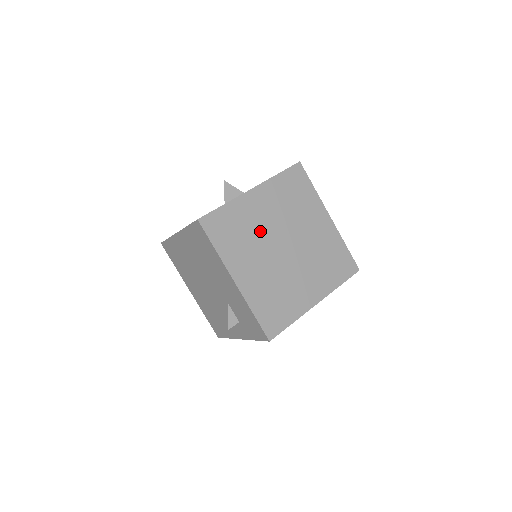
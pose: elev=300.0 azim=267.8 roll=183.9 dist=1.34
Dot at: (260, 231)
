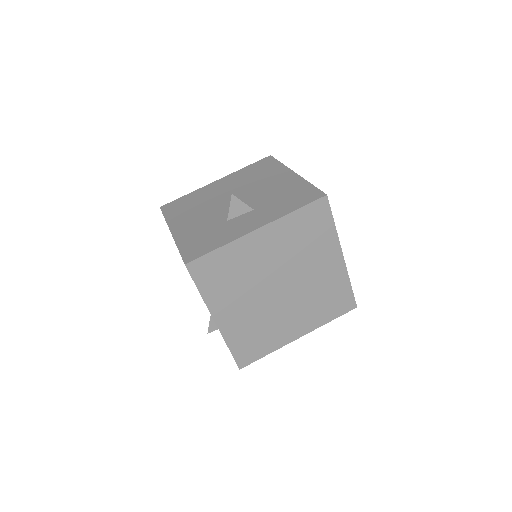
Dot at: (255, 274)
